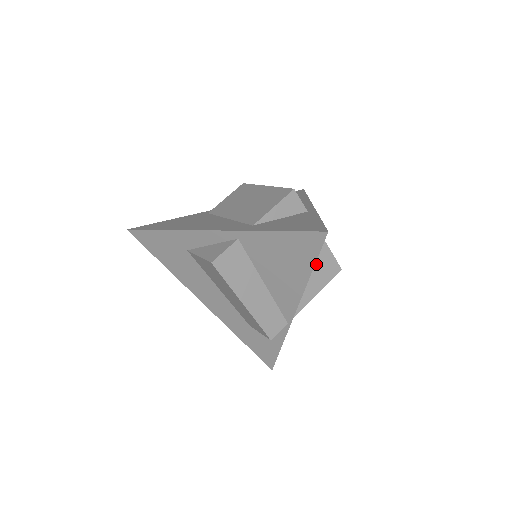
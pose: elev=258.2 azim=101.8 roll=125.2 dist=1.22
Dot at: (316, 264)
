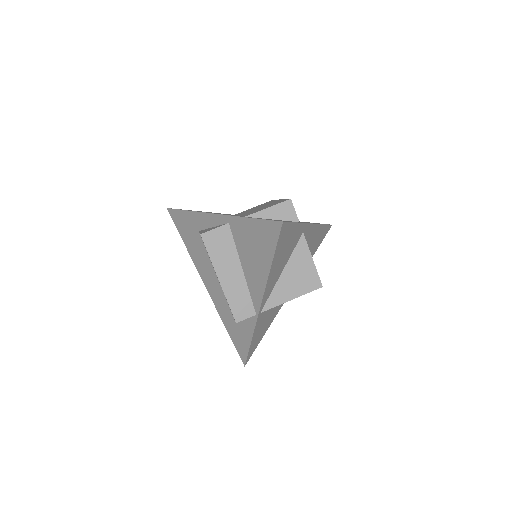
Dot at: (297, 272)
